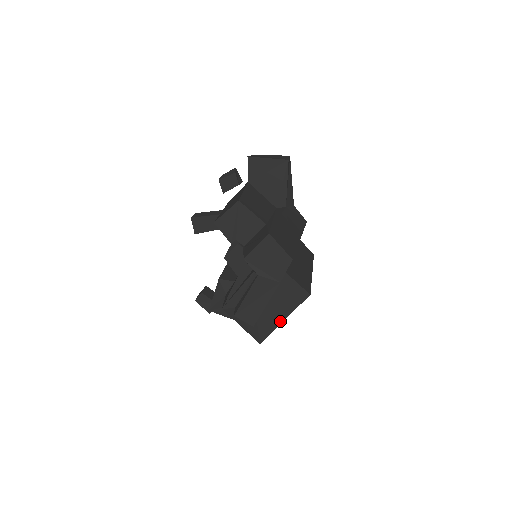
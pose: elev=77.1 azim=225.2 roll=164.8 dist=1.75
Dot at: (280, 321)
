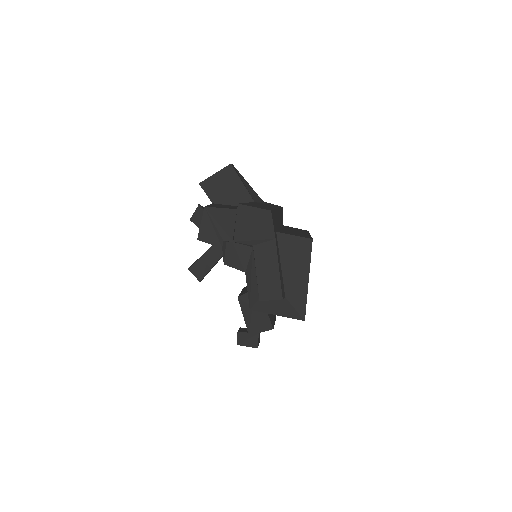
Dot at: (306, 284)
